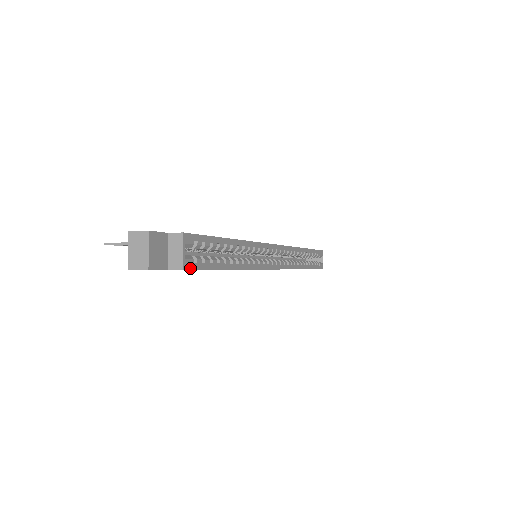
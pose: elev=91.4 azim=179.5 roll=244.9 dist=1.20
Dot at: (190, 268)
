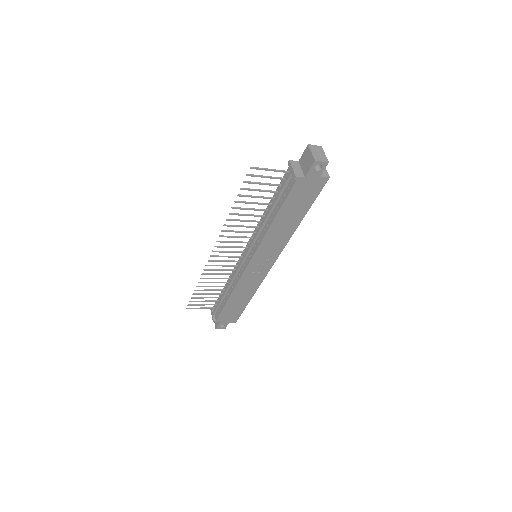
Dot at: (325, 183)
